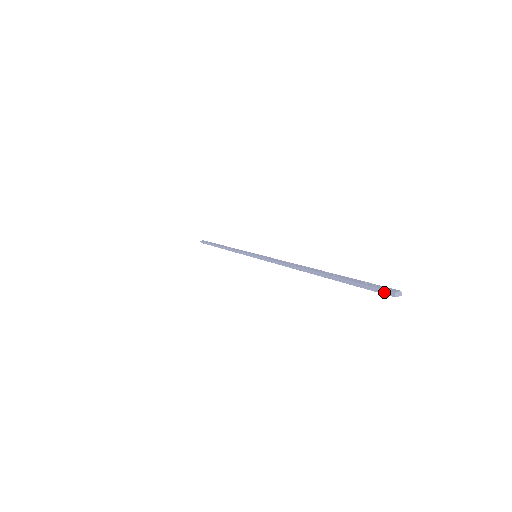
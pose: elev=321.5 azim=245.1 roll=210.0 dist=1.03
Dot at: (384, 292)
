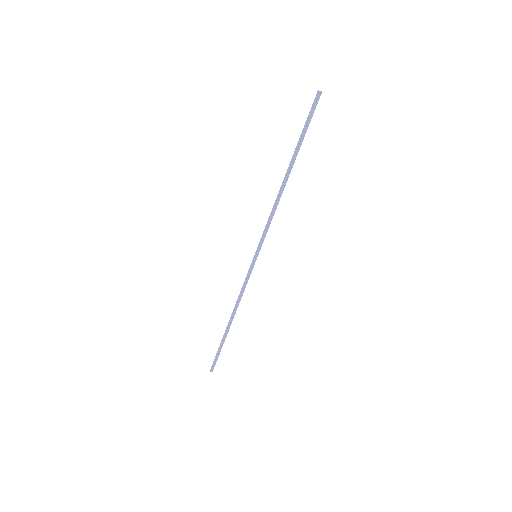
Dot at: (315, 99)
